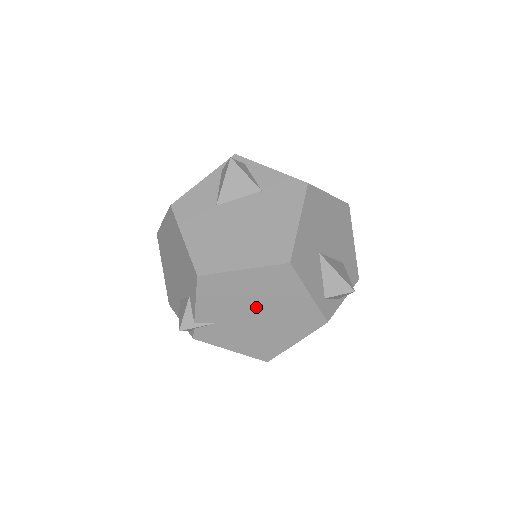
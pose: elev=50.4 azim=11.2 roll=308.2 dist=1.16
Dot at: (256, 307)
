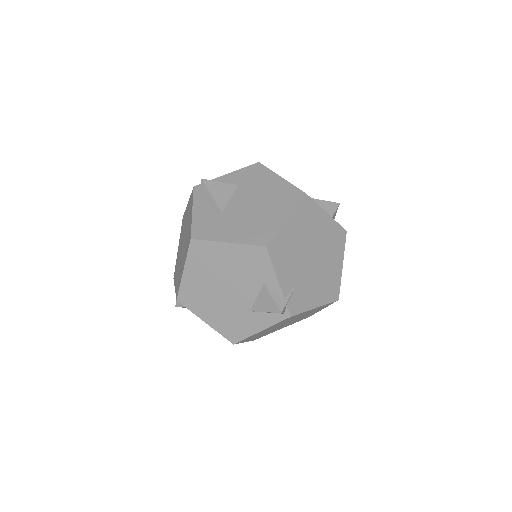
Dot at: (309, 249)
